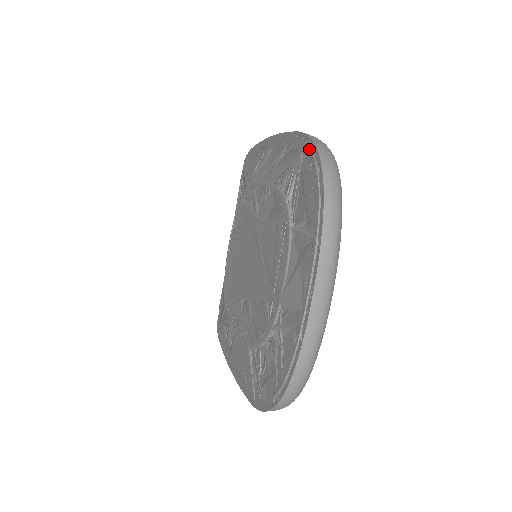
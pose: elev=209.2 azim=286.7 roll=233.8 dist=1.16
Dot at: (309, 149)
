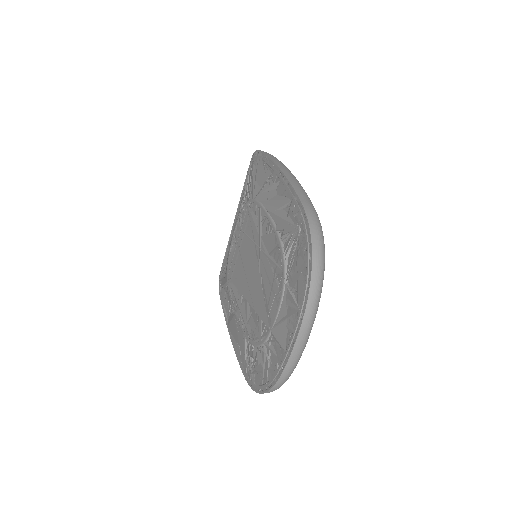
Dot at: (306, 233)
